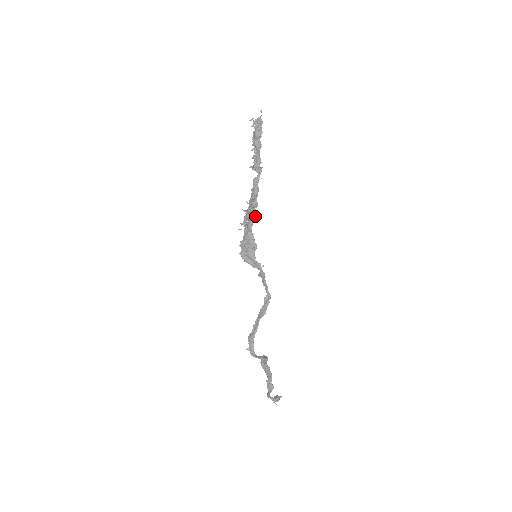
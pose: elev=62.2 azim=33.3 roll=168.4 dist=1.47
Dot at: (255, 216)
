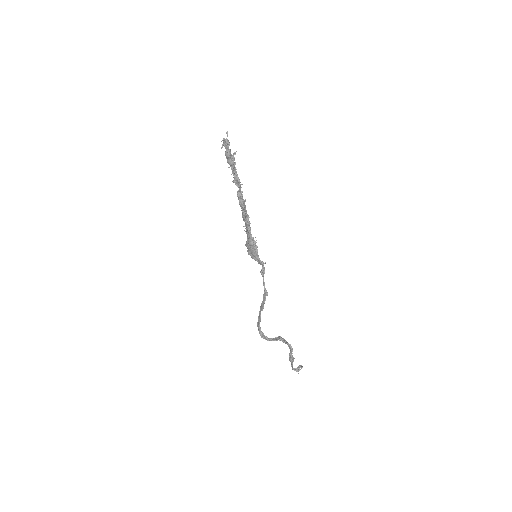
Dot at: (248, 222)
